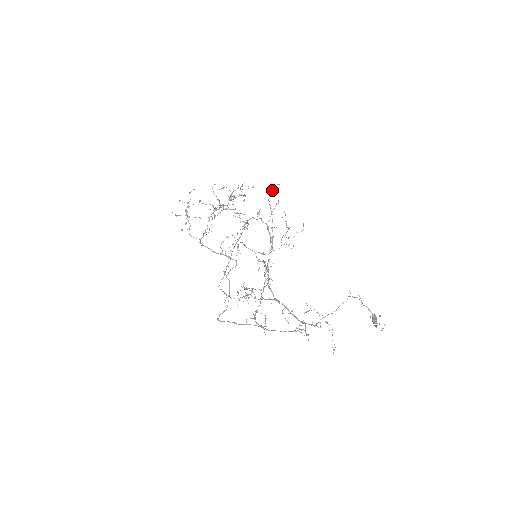
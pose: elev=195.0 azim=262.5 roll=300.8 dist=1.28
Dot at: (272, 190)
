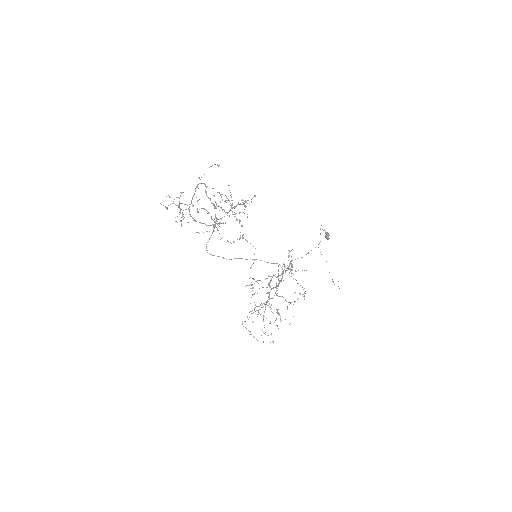
Dot at: occluded
